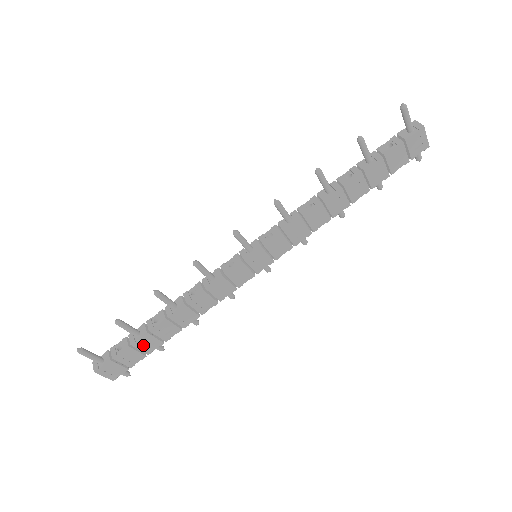
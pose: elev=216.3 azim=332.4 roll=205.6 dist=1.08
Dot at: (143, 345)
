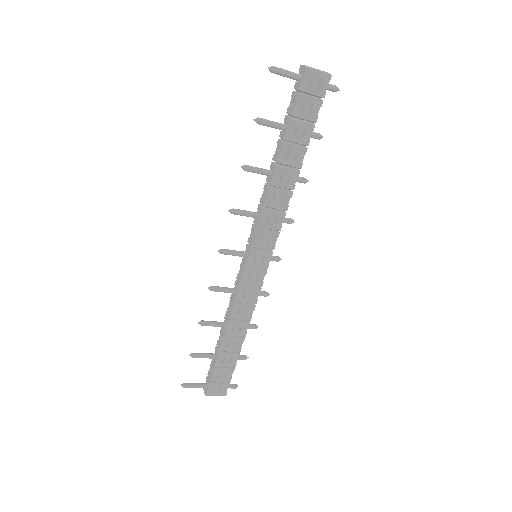
Dot at: (224, 362)
